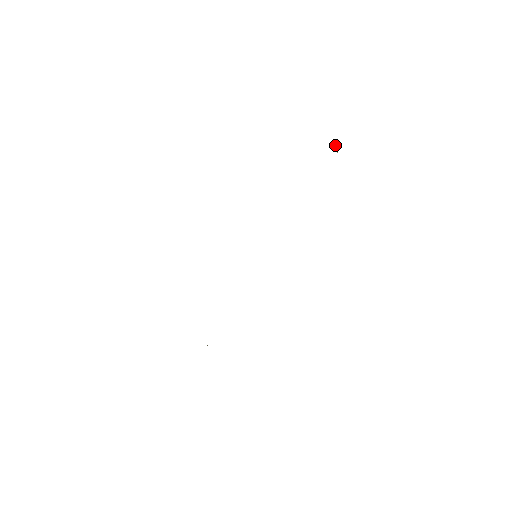
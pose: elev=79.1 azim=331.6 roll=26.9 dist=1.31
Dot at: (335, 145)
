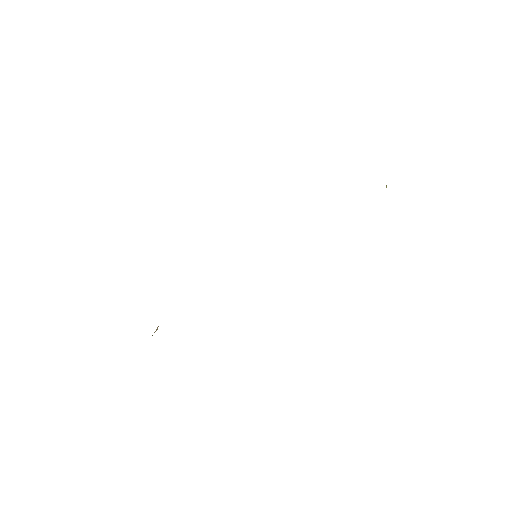
Dot at: occluded
